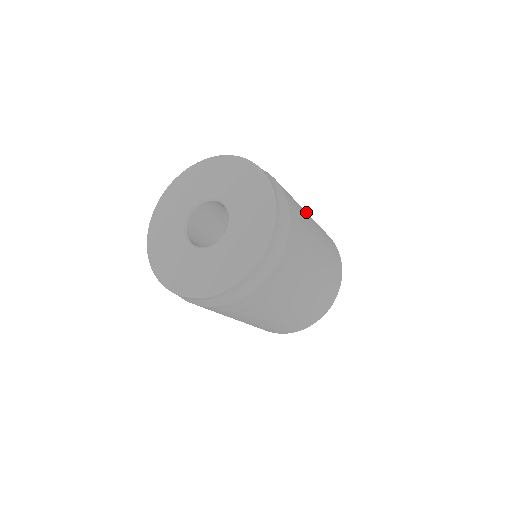
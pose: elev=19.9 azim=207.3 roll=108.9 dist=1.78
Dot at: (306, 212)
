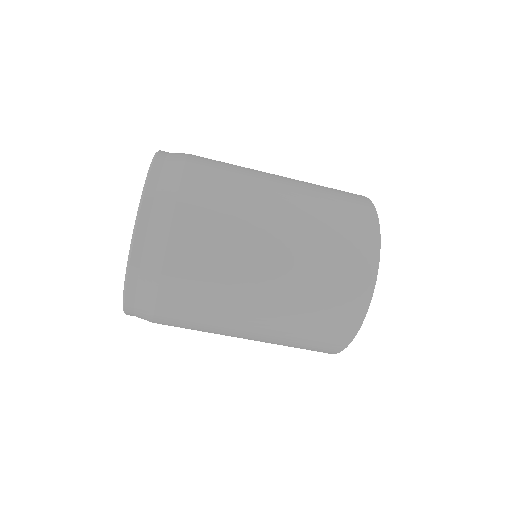
Dot at: (278, 203)
